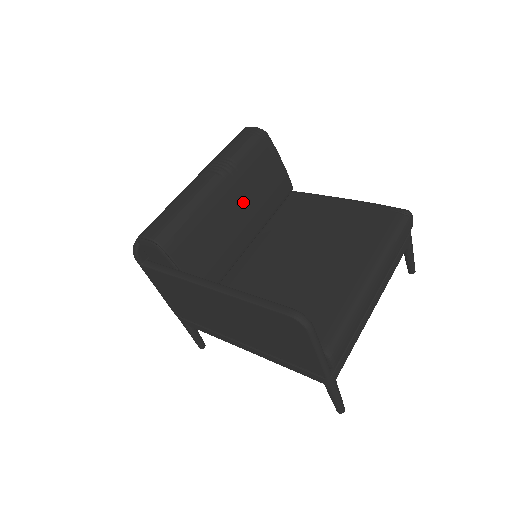
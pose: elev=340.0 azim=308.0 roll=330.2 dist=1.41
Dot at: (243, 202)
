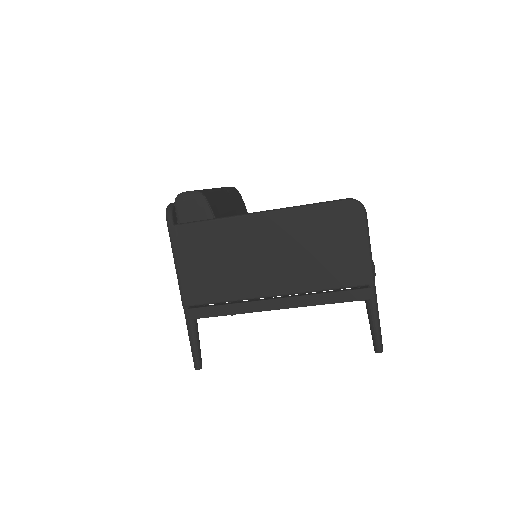
Dot at: occluded
